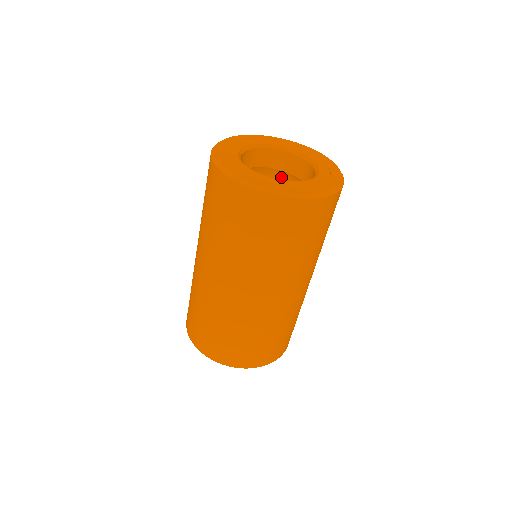
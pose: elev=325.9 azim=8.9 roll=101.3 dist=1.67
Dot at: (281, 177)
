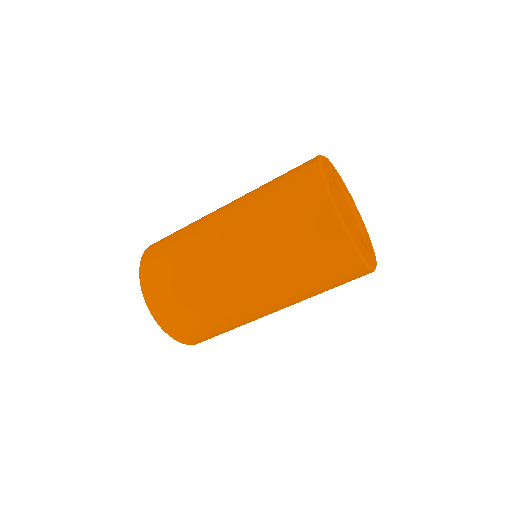
Dot at: occluded
